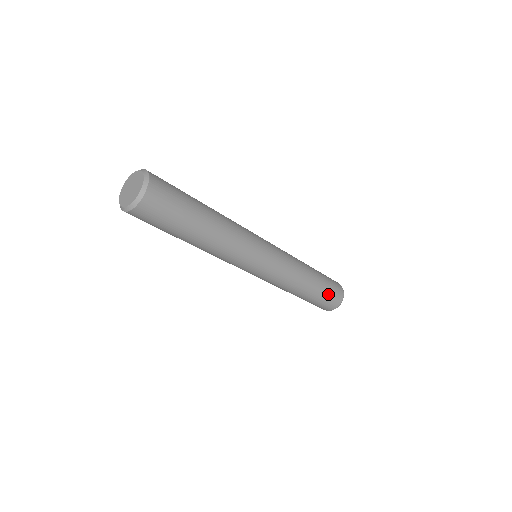
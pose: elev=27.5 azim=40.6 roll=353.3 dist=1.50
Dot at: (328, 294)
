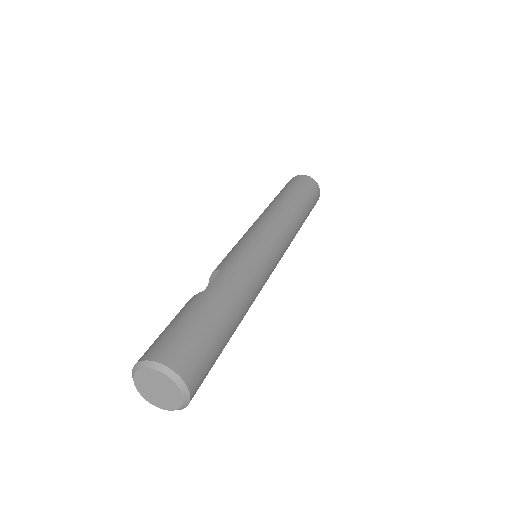
Dot at: (312, 199)
